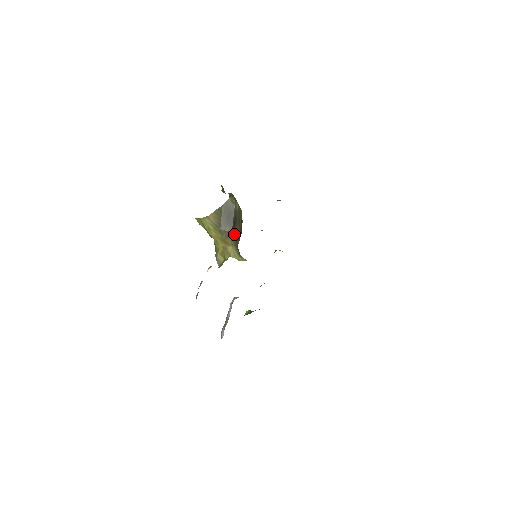
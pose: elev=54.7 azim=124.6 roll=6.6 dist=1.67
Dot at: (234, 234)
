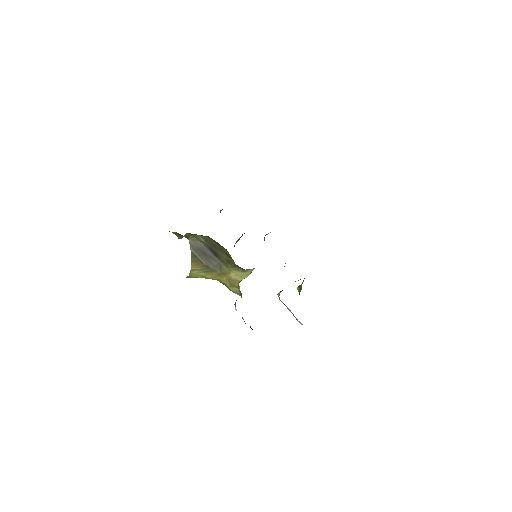
Dot at: (223, 260)
